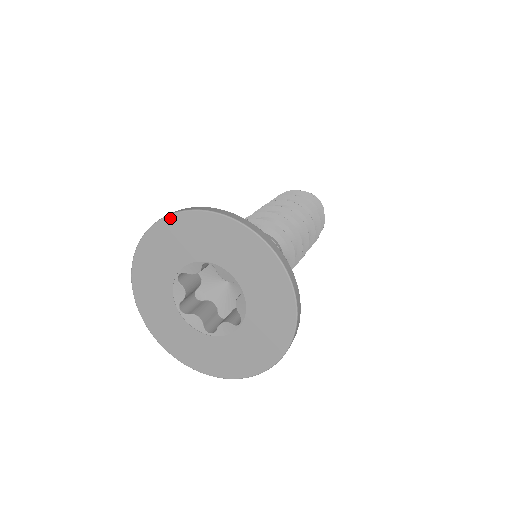
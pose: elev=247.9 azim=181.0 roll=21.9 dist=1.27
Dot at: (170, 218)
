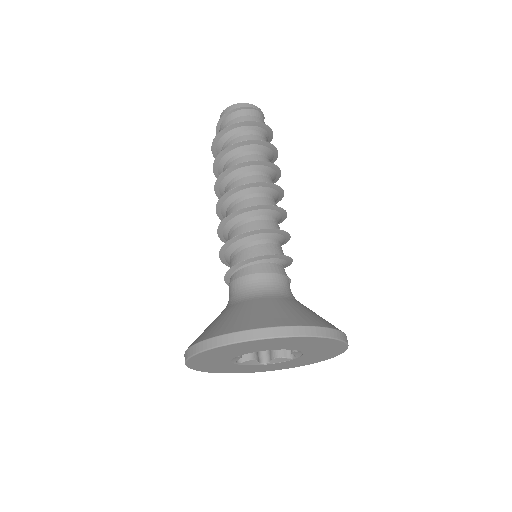
Dot at: (188, 364)
